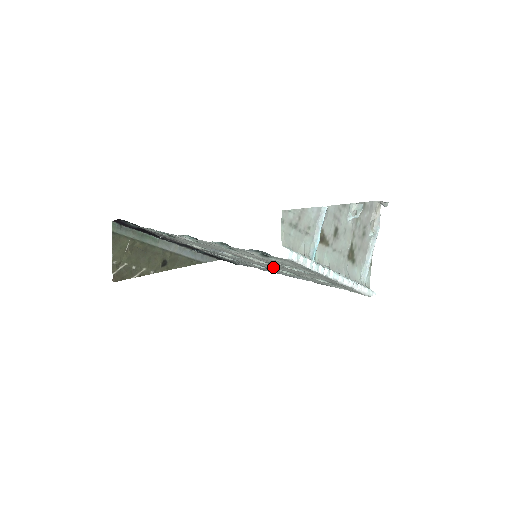
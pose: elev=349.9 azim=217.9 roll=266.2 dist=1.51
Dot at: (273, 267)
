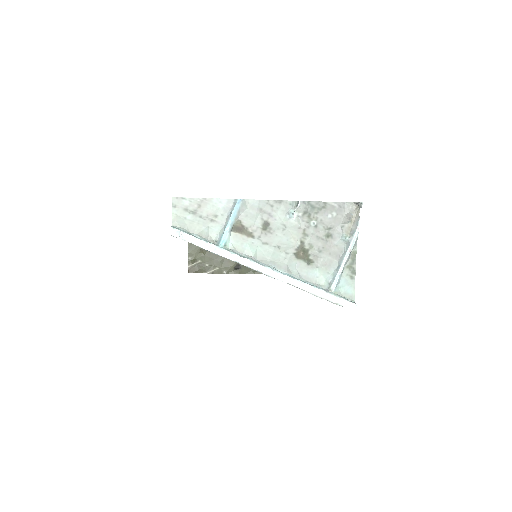
Dot at: occluded
